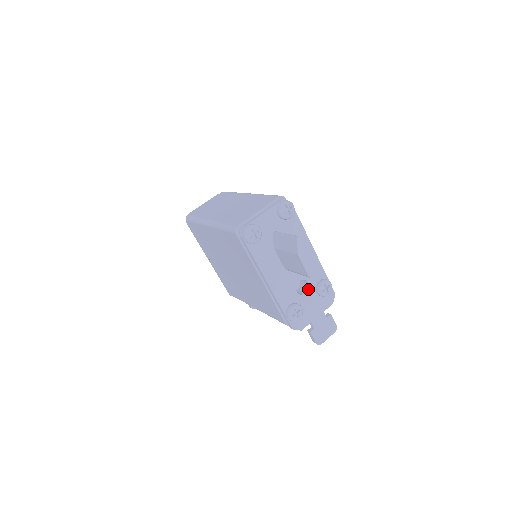
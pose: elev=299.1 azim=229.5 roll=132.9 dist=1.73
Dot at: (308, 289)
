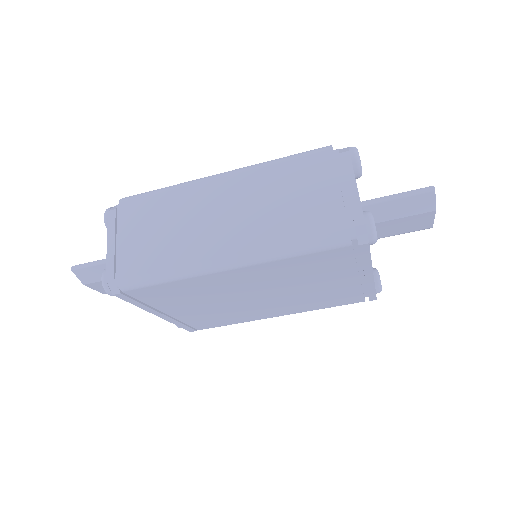
Dot at: occluded
